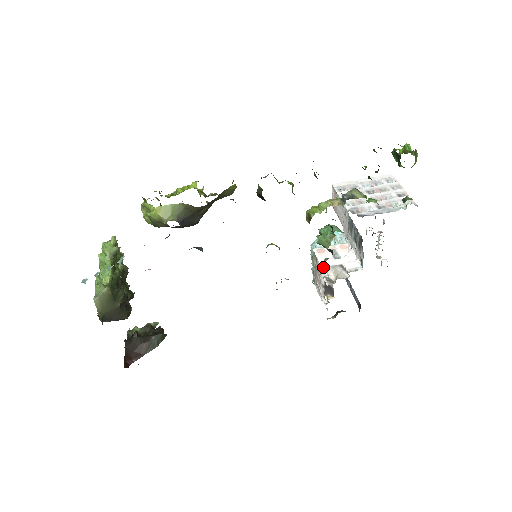
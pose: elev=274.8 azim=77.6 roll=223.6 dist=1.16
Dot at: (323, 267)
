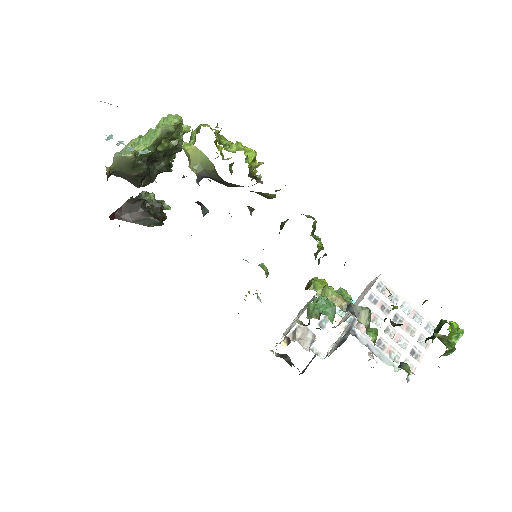
Dot at: (300, 320)
